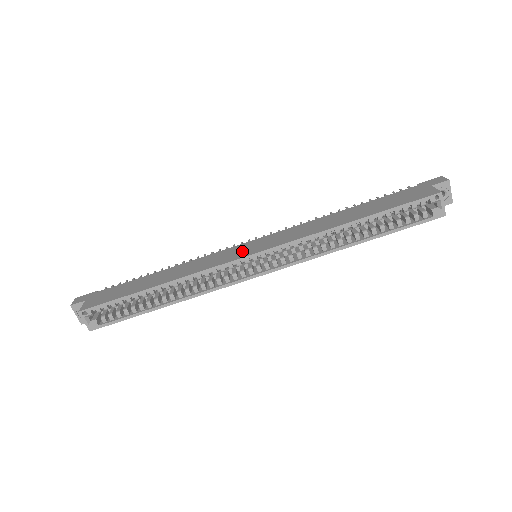
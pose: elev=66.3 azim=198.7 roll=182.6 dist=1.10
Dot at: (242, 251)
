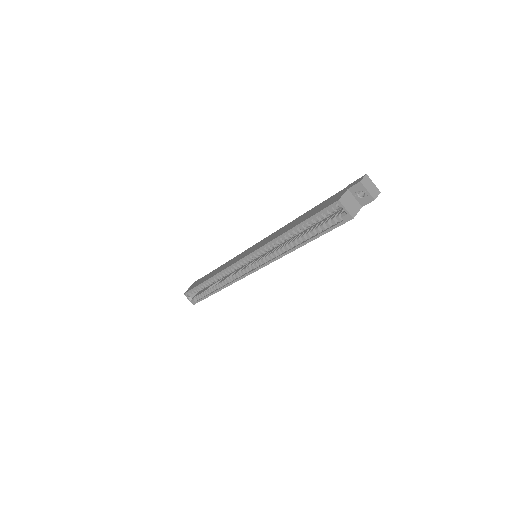
Dot at: (244, 254)
